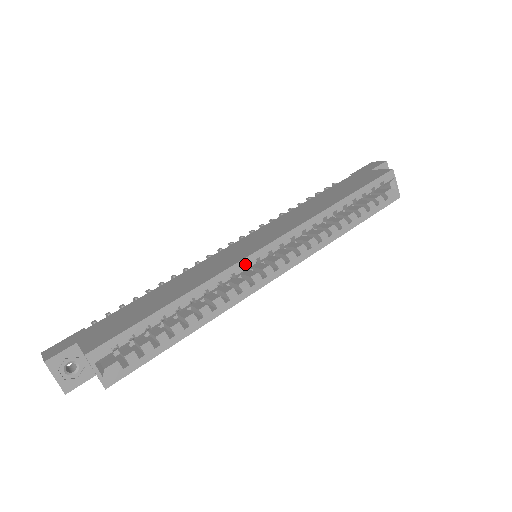
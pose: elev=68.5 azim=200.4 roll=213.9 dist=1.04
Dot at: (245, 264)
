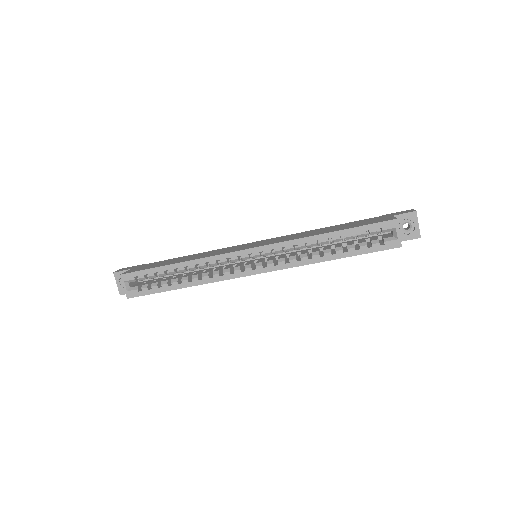
Dot at: (229, 257)
